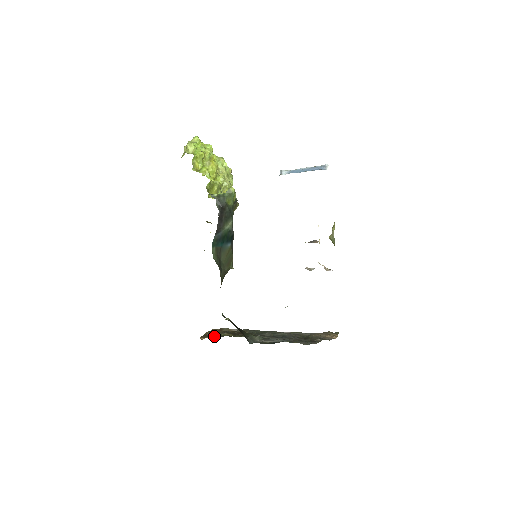
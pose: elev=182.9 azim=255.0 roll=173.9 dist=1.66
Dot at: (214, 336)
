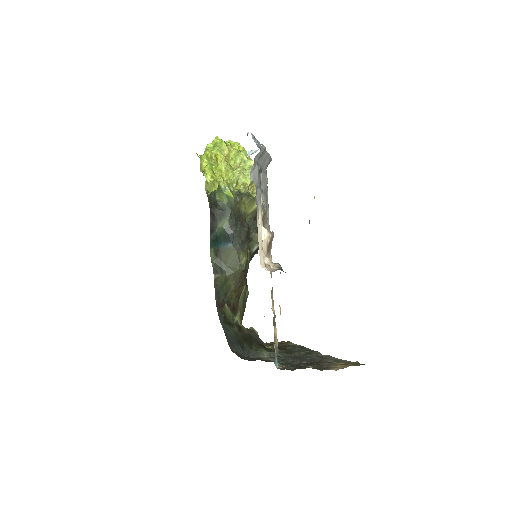
Dot at: occluded
